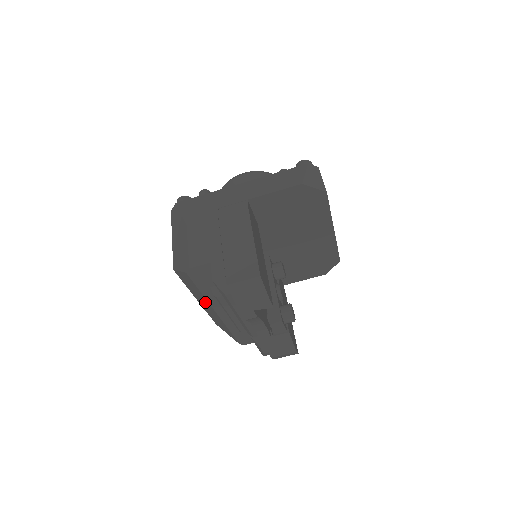
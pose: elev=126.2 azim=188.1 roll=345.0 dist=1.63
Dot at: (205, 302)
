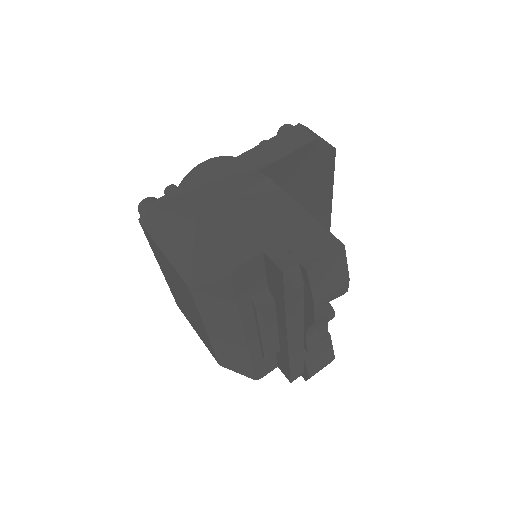
Dot at: (230, 327)
